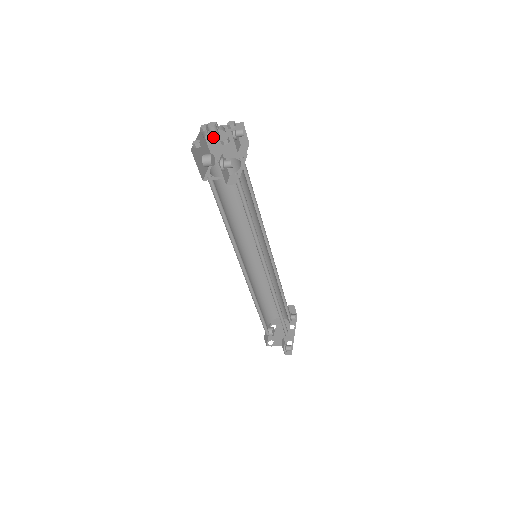
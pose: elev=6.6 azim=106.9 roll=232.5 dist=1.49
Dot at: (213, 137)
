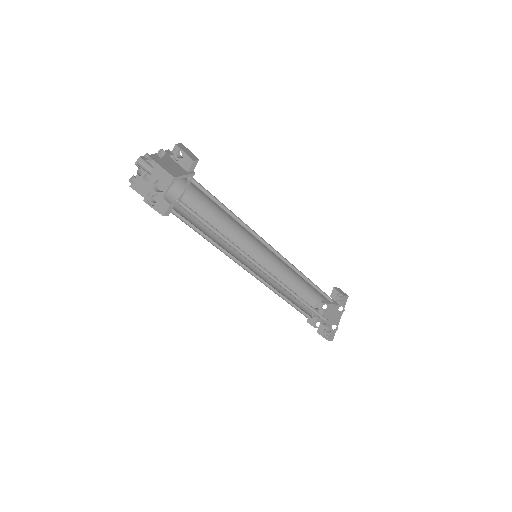
Dot at: occluded
